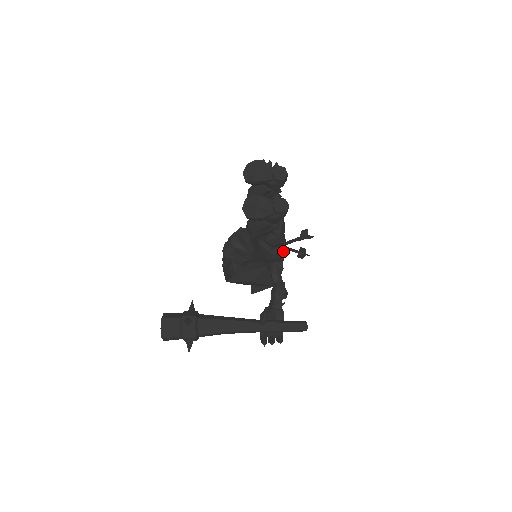
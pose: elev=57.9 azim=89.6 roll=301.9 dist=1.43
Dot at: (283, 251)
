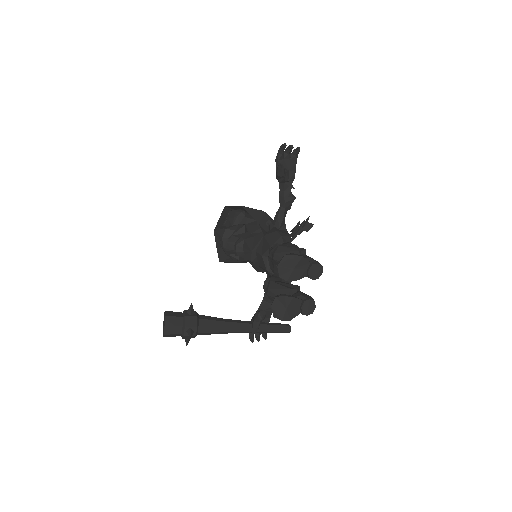
Dot at: occluded
